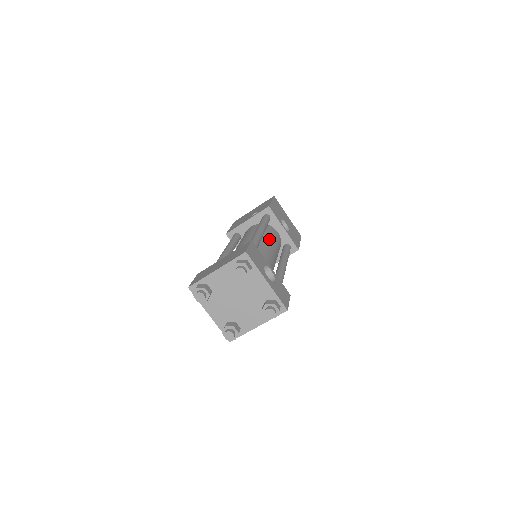
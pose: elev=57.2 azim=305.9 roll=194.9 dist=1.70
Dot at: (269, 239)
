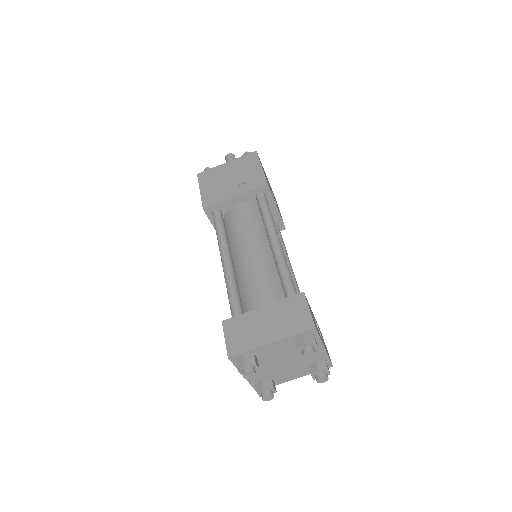
Dot at: occluded
